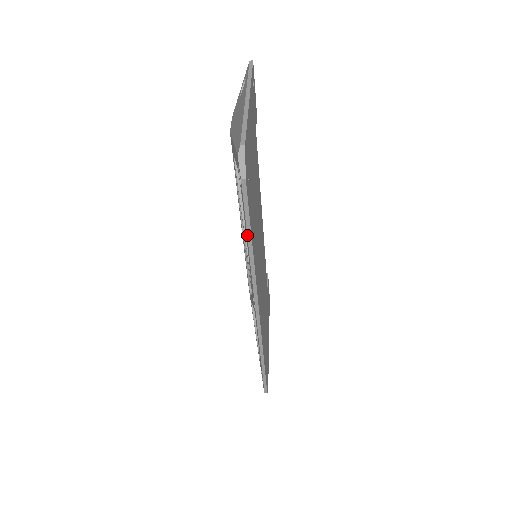
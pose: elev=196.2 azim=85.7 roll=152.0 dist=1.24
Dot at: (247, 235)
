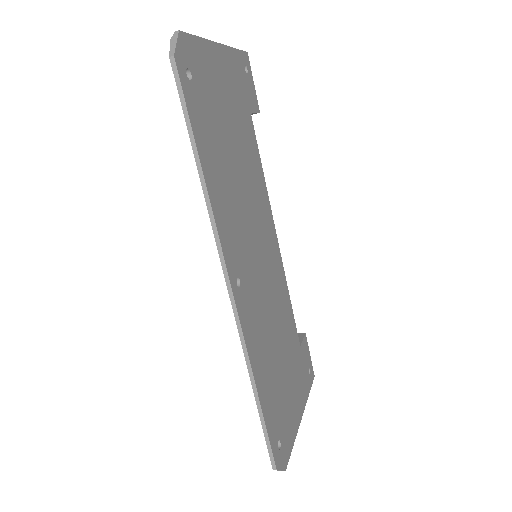
Dot at: (191, 144)
